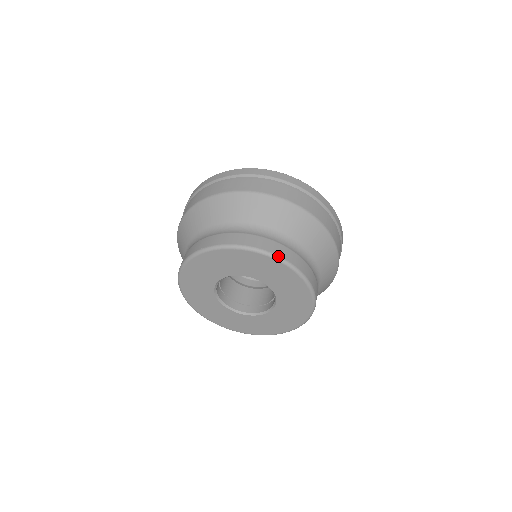
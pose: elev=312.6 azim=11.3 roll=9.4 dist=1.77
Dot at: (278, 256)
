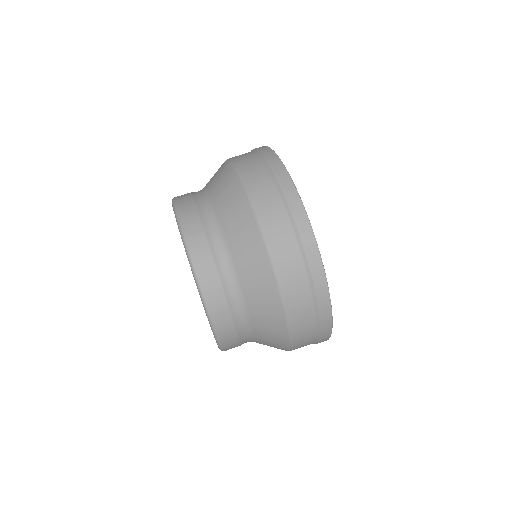
Dot at: (220, 342)
